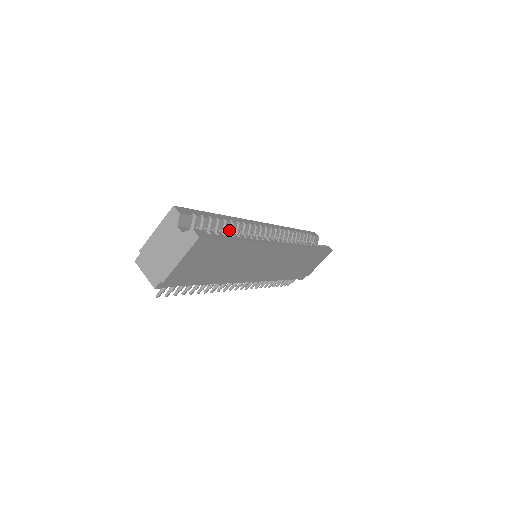
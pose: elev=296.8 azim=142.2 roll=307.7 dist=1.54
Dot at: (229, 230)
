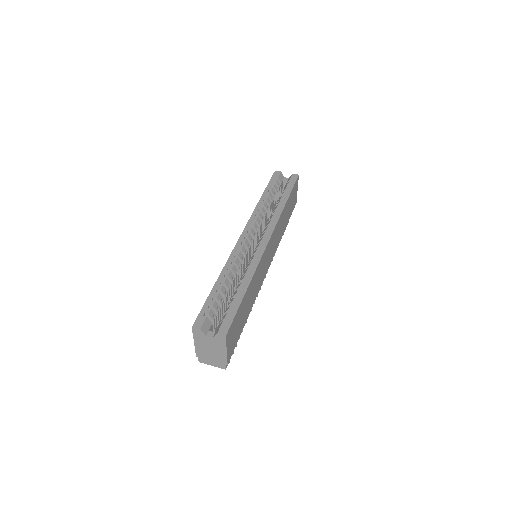
Dot at: (230, 281)
